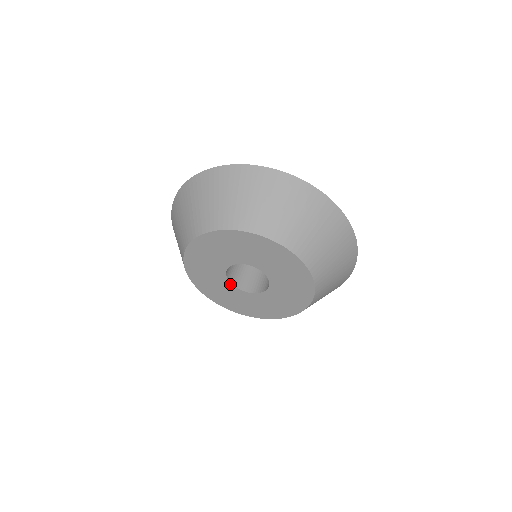
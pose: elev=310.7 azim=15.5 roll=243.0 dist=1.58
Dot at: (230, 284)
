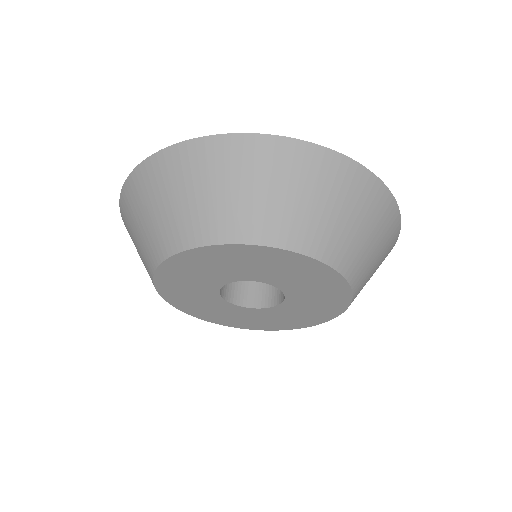
Dot at: (233, 305)
